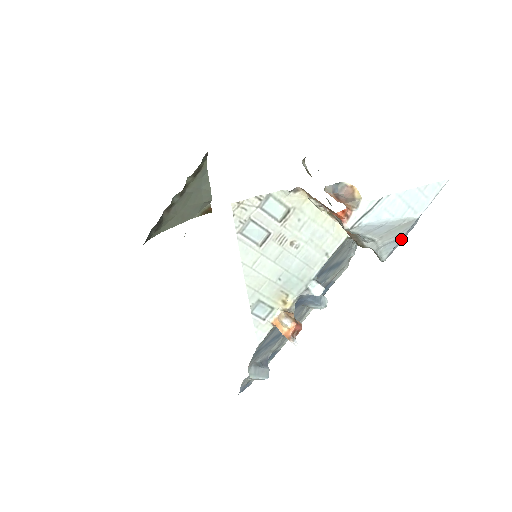
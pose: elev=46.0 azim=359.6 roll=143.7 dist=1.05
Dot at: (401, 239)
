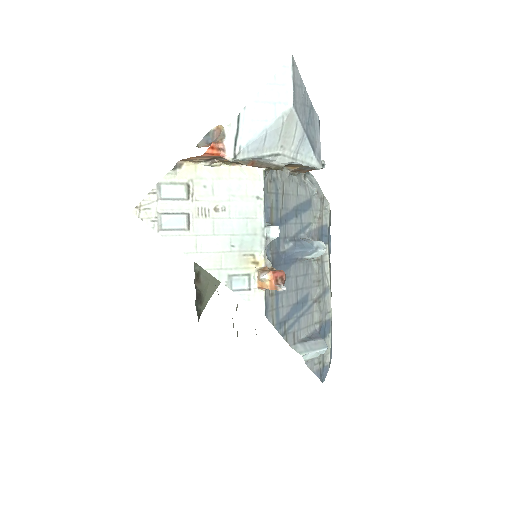
Dot at: (316, 138)
